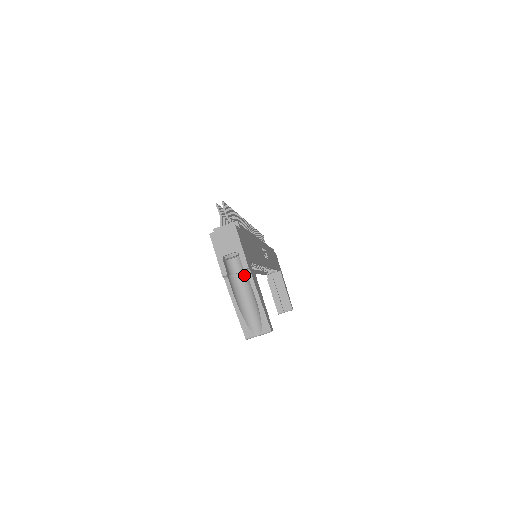
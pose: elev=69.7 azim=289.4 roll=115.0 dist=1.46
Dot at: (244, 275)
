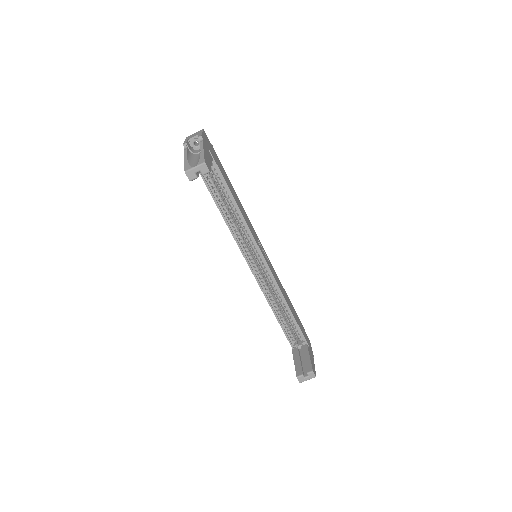
Dot at: occluded
